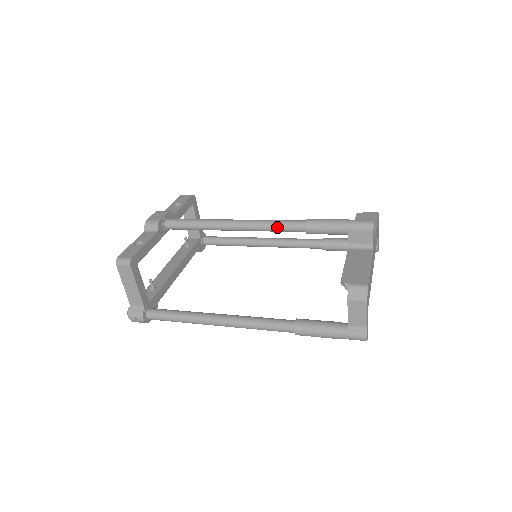
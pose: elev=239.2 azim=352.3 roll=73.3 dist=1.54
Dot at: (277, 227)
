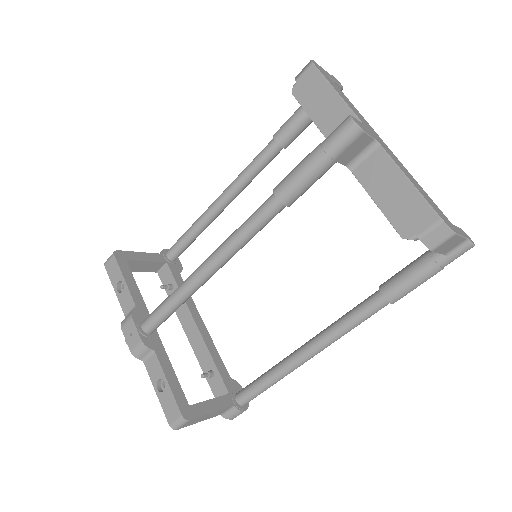
Dot at: (254, 233)
